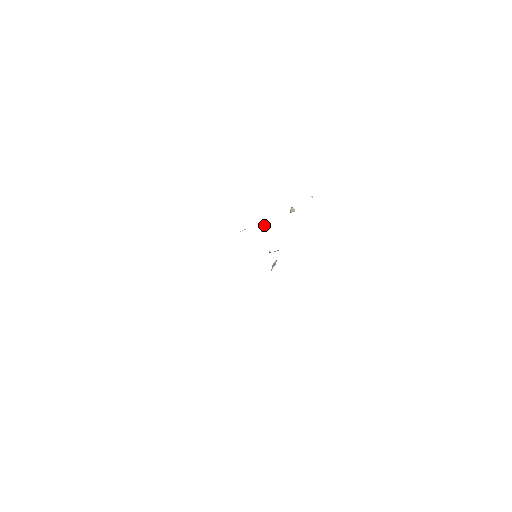
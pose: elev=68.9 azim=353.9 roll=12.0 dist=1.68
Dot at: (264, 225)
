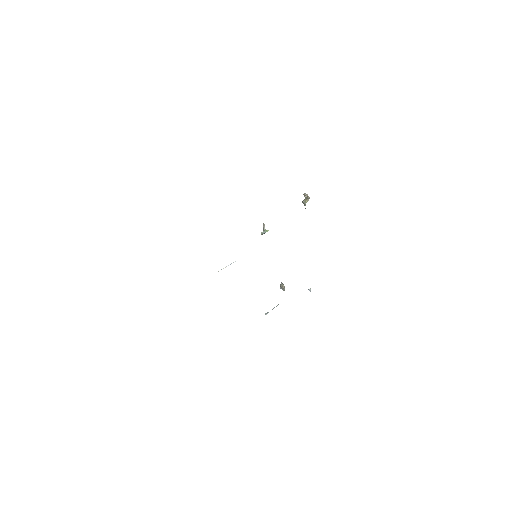
Dot at: (264, 231)
